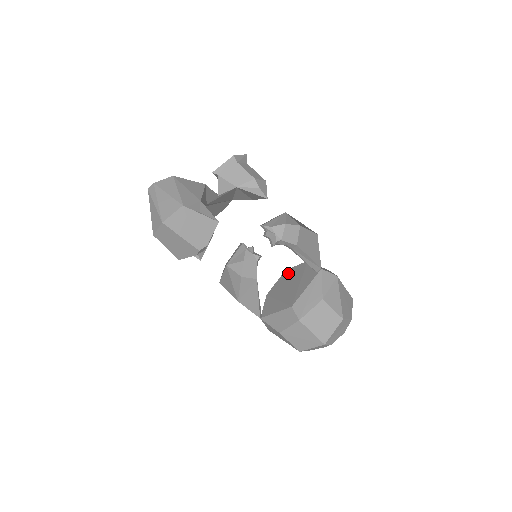
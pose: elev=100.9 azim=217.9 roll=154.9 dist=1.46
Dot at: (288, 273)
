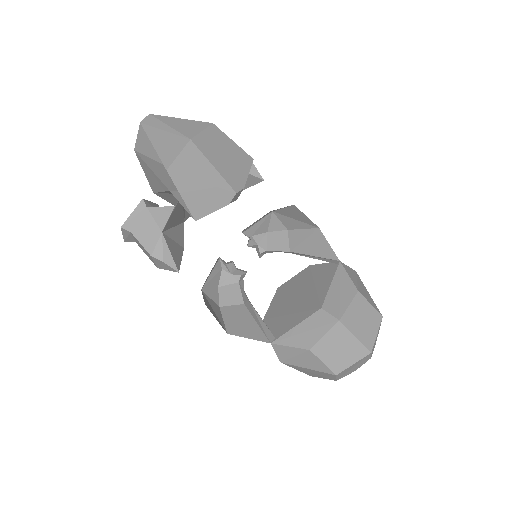
Dot at: (285, 287)
